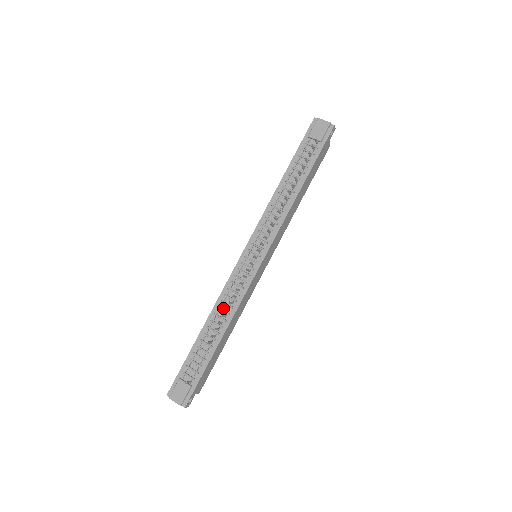
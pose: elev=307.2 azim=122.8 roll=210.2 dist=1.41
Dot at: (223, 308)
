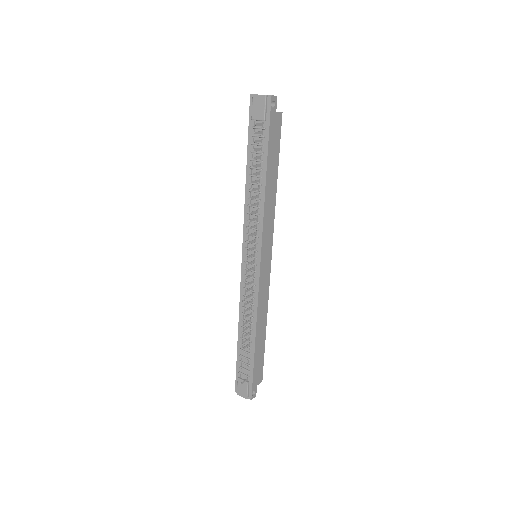
Dot at: (246, 313)
